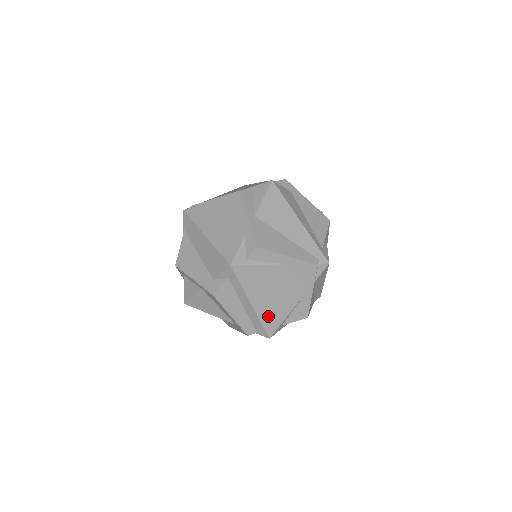
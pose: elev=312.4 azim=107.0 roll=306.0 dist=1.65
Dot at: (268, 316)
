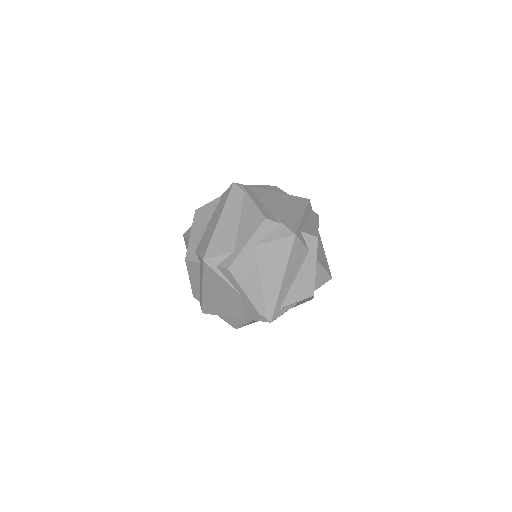
Dot at: (209, 304)
